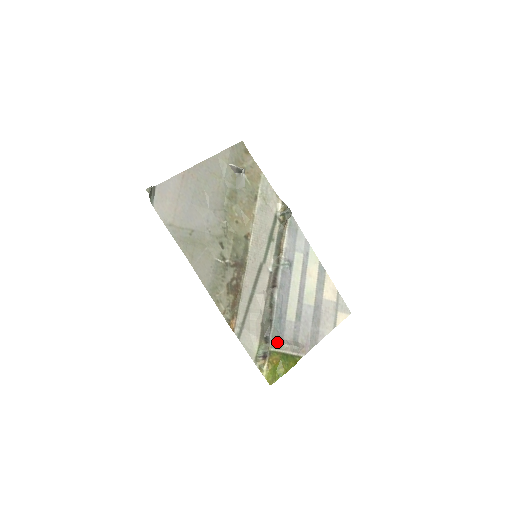
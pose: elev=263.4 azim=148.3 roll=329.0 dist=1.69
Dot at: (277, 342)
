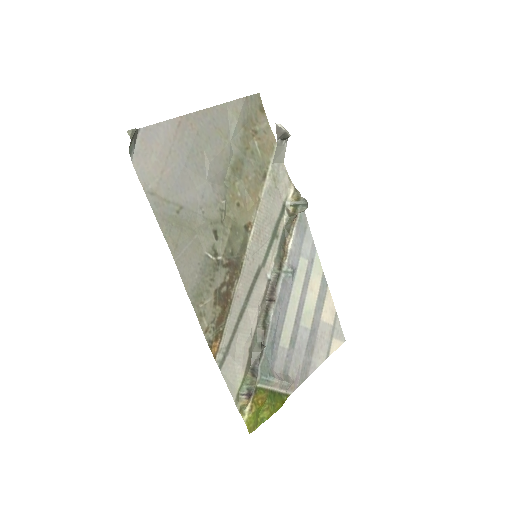
Dot at: (266, 375)
